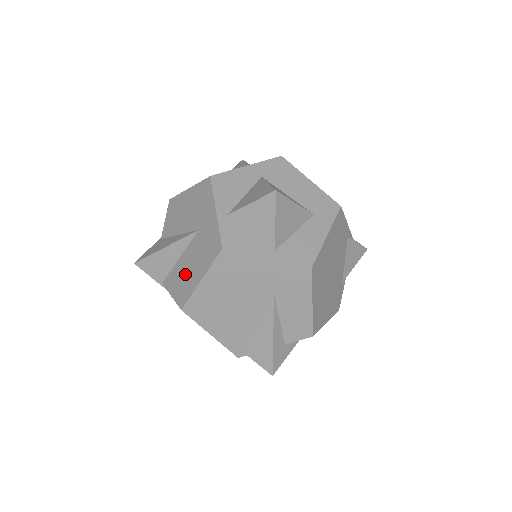
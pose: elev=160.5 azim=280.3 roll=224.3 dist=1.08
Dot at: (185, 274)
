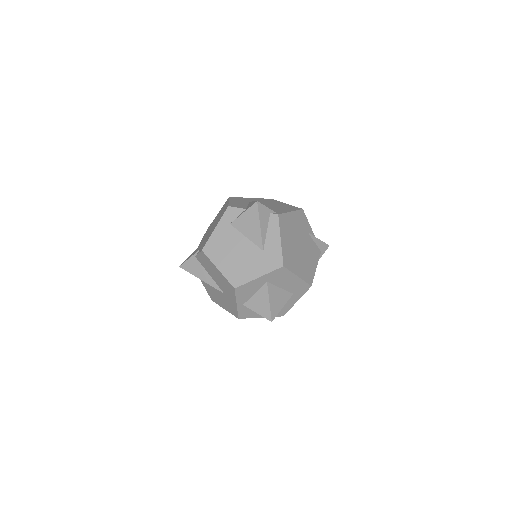
Dot at: (214, 295)
